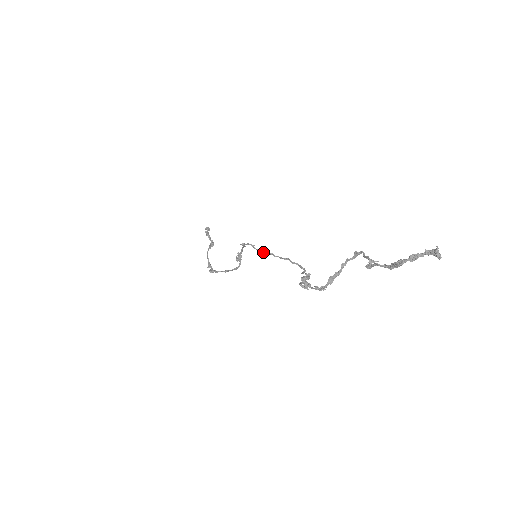
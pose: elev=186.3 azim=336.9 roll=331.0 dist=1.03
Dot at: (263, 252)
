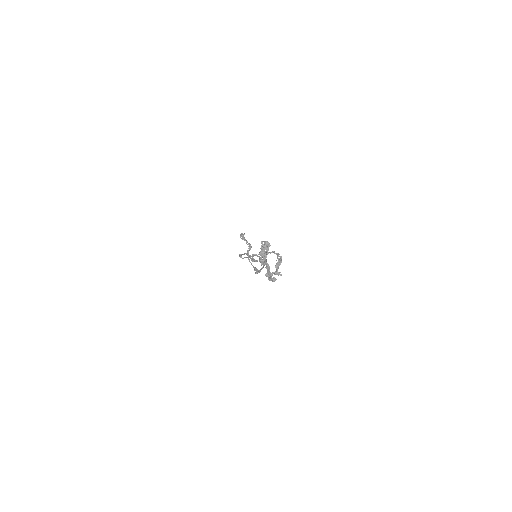
Dot at: occluded
